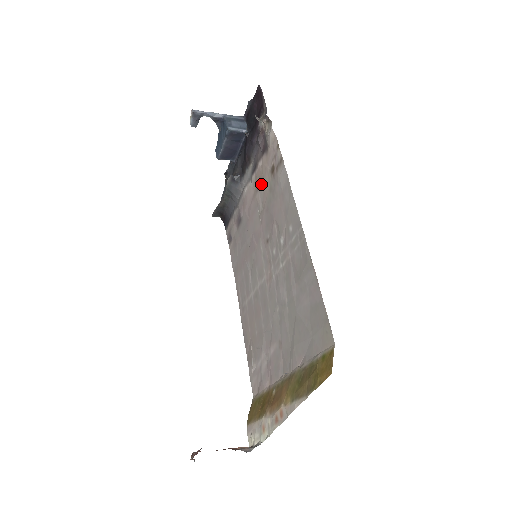
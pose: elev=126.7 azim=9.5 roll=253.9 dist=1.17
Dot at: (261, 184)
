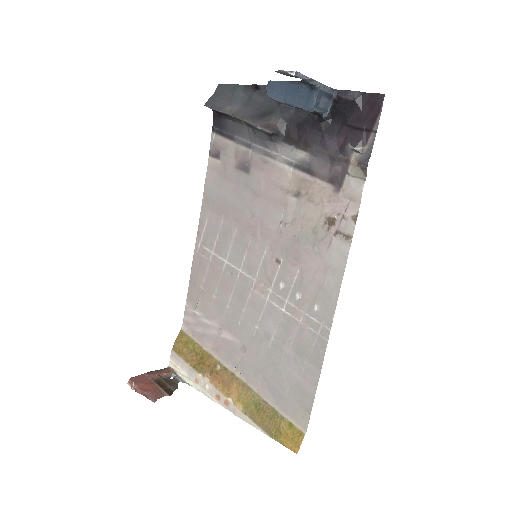
Dot at: (305, 202)
